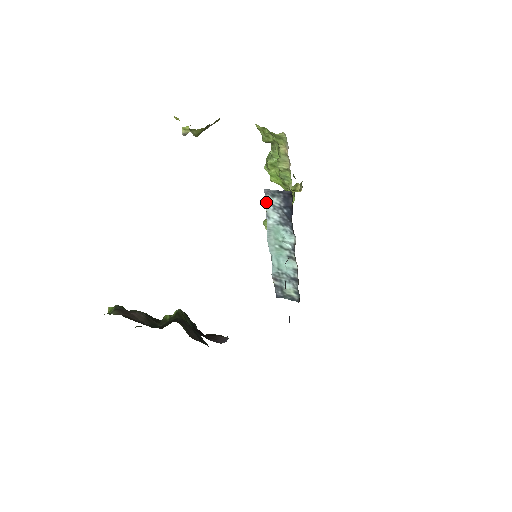
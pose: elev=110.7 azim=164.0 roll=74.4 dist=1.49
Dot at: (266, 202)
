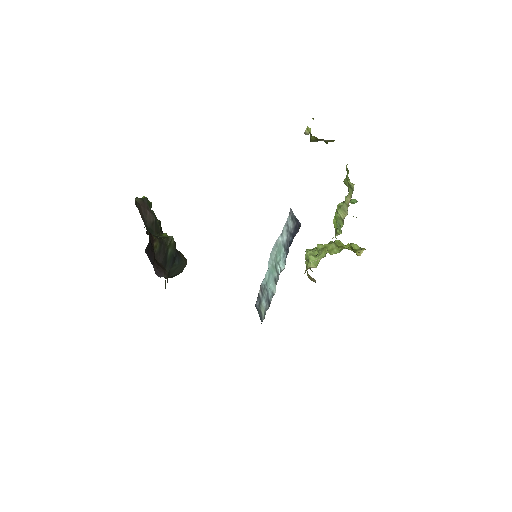
Dot at: (287, 220)
